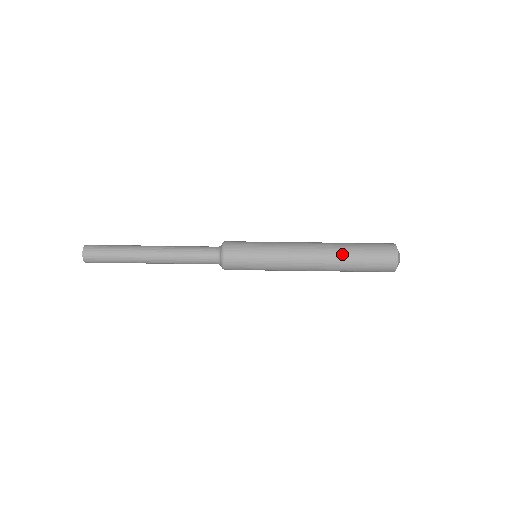
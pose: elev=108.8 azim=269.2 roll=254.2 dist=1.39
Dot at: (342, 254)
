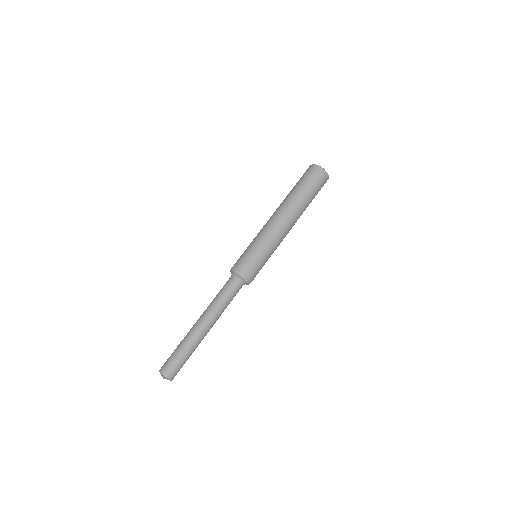
Dot at: (296, 199)
